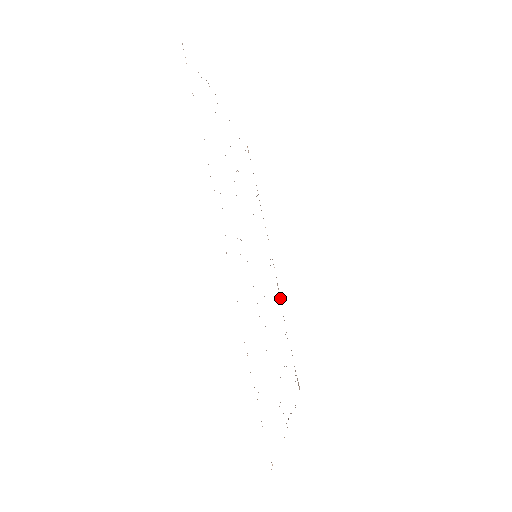
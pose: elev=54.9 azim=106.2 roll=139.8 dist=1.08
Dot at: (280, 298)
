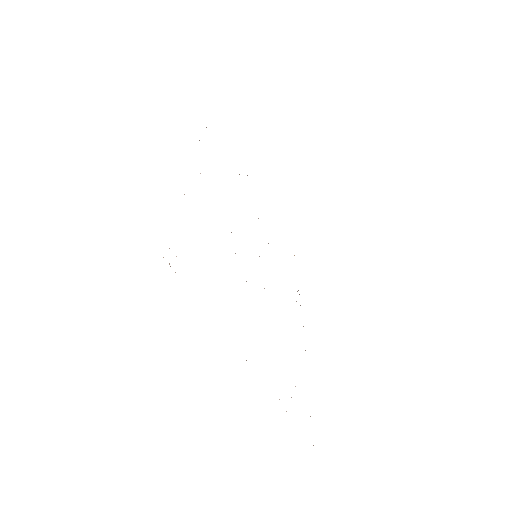
Dot at: occluded
